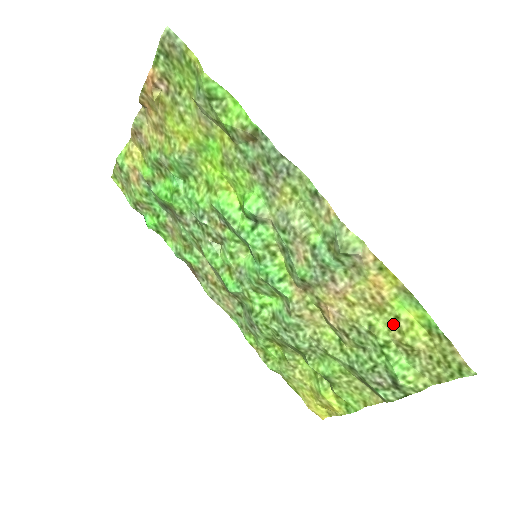
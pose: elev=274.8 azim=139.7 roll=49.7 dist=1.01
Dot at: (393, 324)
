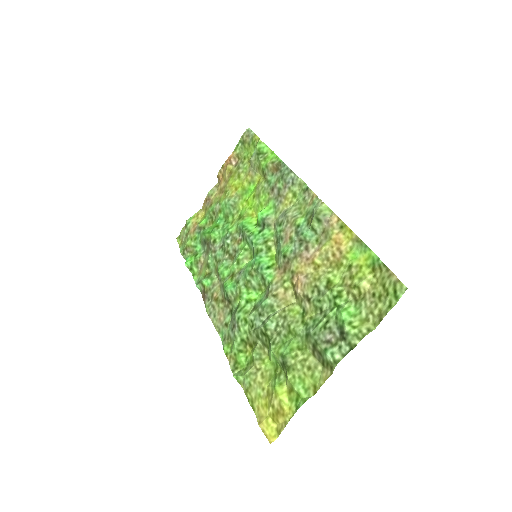
Dot at: (346, 274)
